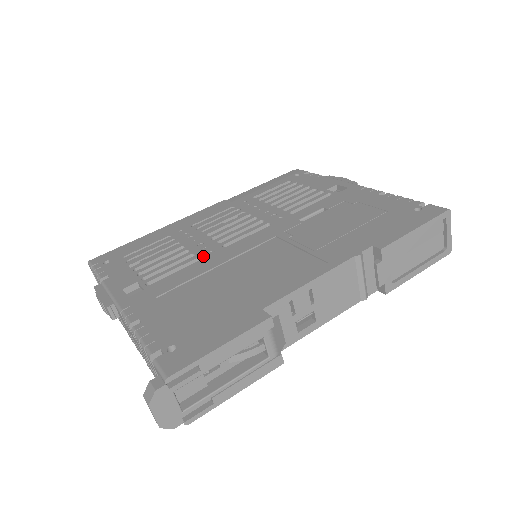
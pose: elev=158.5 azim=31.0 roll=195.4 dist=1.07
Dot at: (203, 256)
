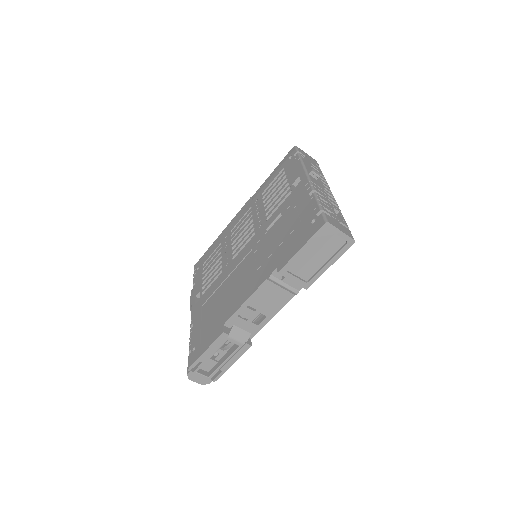
Dot at: (223, 269)
